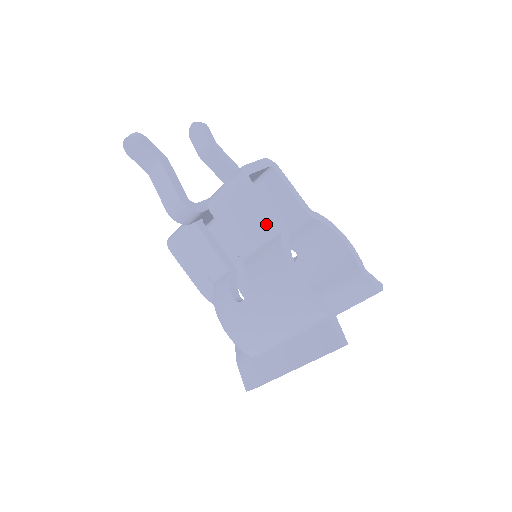
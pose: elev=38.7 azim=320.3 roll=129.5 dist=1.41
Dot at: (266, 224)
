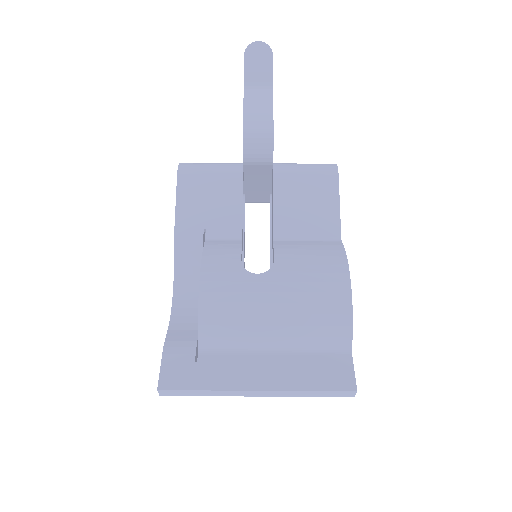
Dot at: (330, 224)
